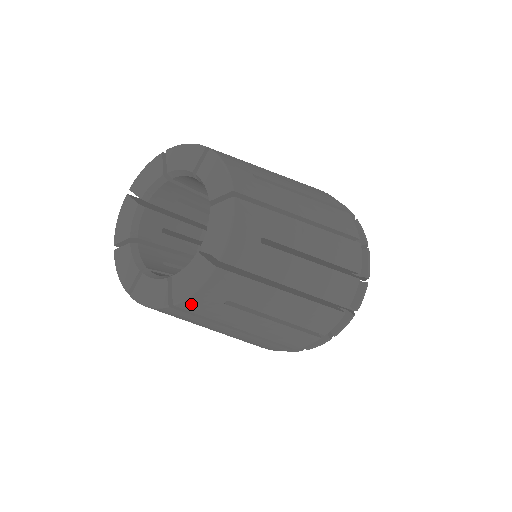
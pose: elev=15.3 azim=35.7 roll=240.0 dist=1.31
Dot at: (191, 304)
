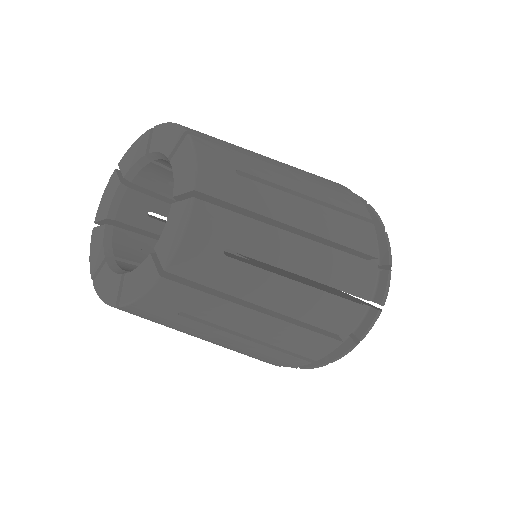
Dot at: (185, 262)
